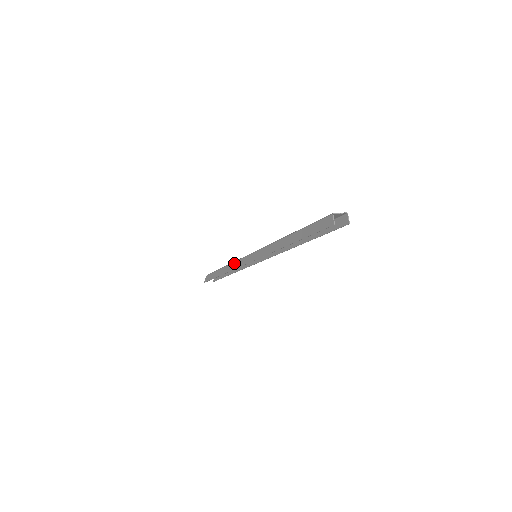
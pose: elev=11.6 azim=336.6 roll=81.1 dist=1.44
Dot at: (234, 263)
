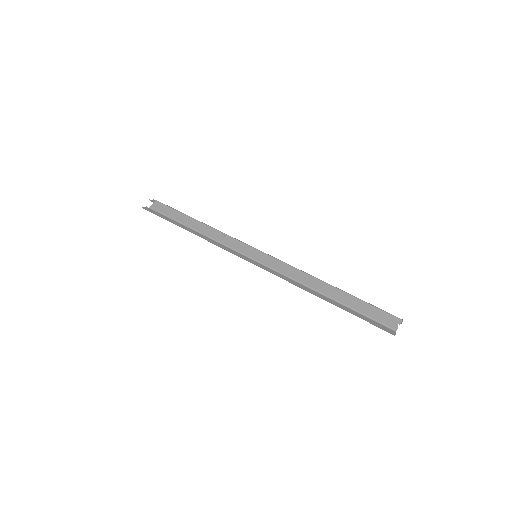
Dot at: (218, 243)
